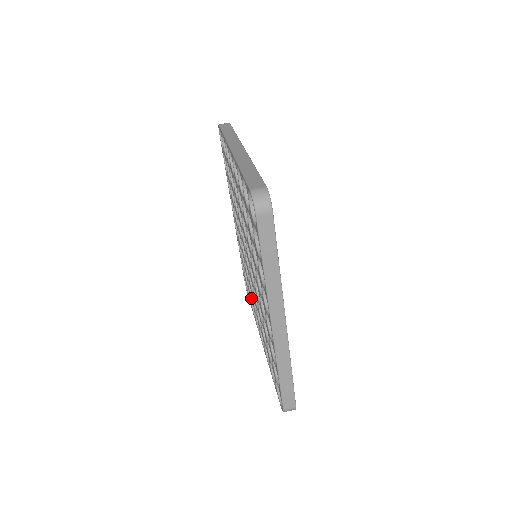
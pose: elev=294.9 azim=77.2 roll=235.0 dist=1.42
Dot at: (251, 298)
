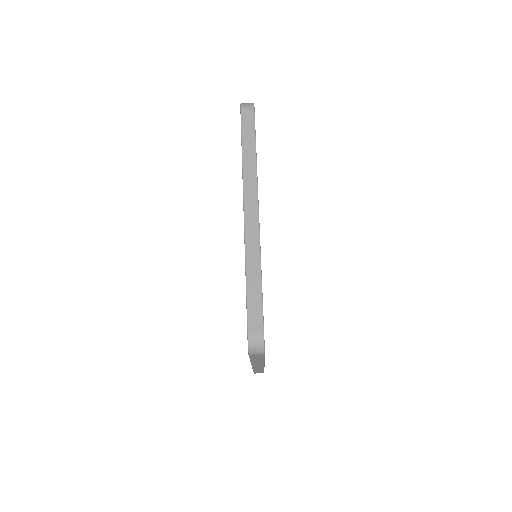
Dot at: occluded
